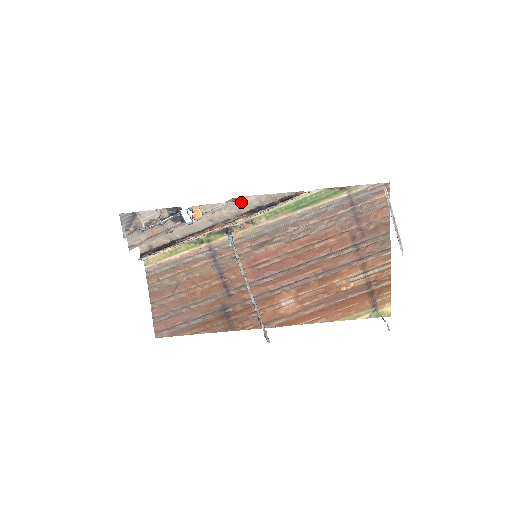
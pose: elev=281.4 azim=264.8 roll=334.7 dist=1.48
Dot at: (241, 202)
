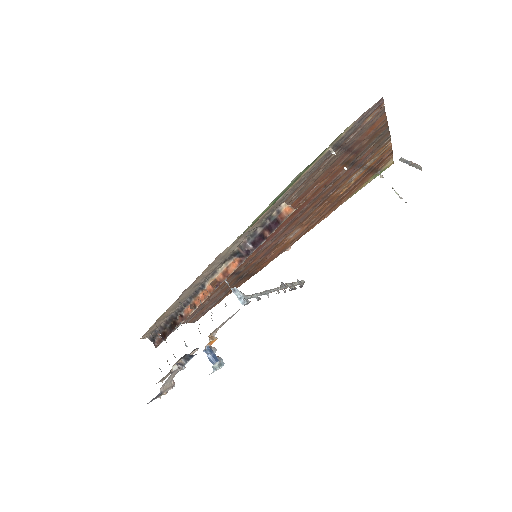
Dot at: (219, 258)
